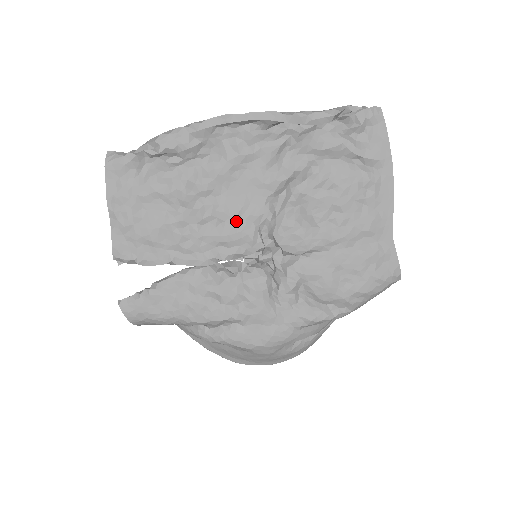
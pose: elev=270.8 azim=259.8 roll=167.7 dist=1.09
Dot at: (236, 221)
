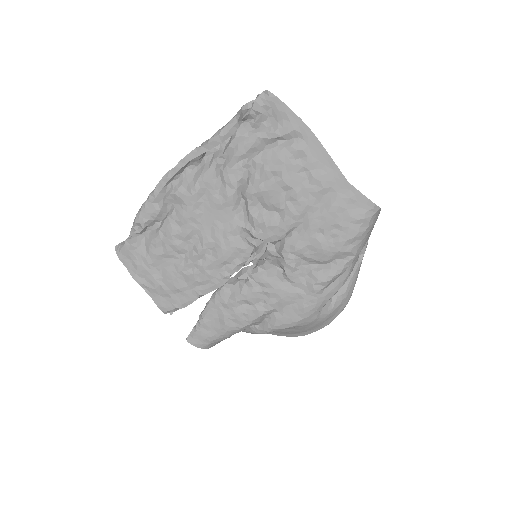
Dot at: (221, 243)
